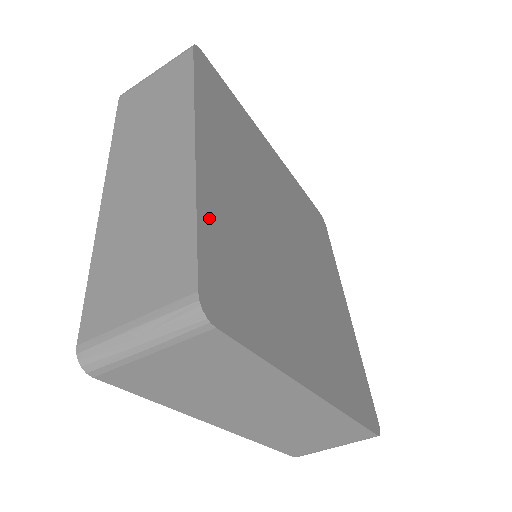
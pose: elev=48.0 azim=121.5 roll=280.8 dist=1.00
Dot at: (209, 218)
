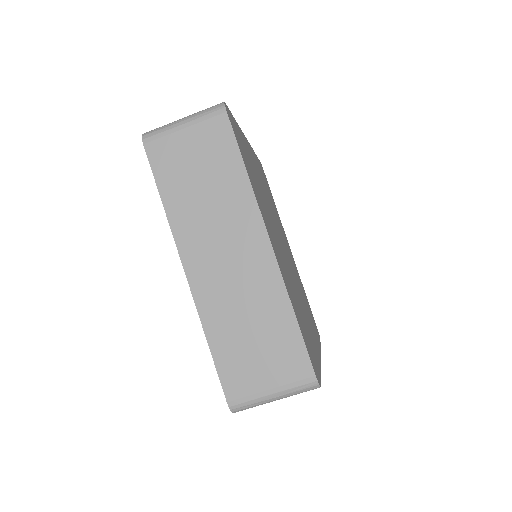
Dot at: (240, 133)
